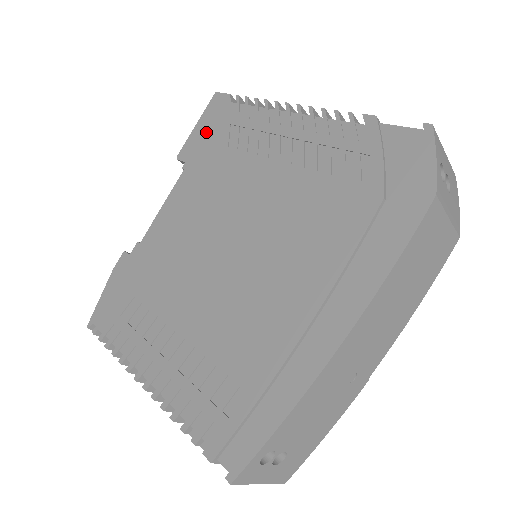
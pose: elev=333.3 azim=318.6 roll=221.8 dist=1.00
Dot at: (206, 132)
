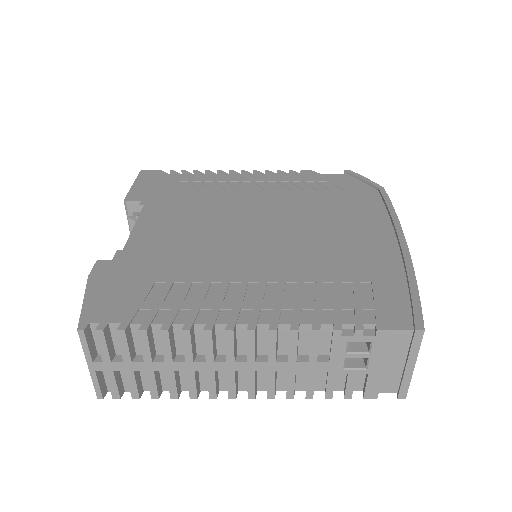
Dot at: (153, 186)
